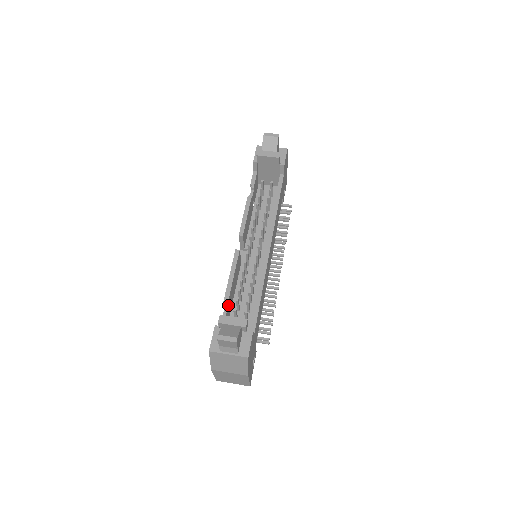
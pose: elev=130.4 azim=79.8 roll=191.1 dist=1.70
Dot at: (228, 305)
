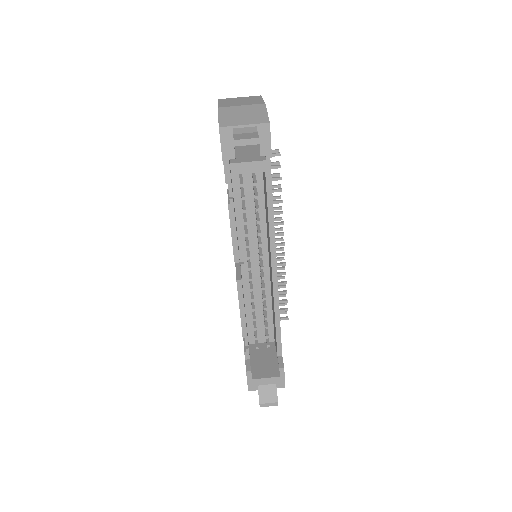
Dot at: occluded
